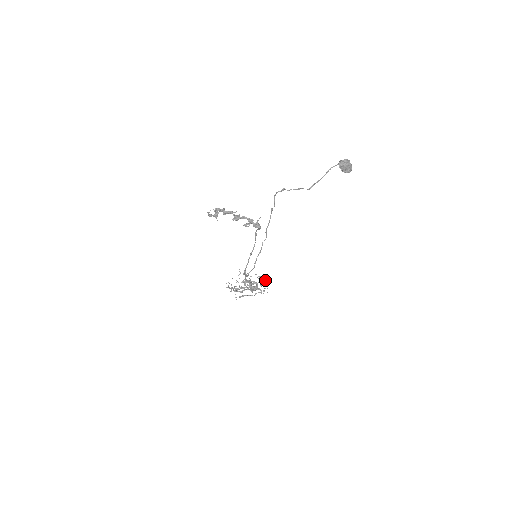
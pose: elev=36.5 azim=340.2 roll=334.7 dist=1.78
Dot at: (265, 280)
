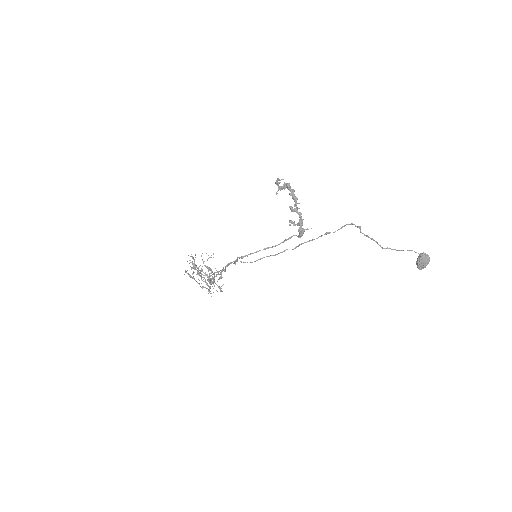
Dot at: (223, 284)
